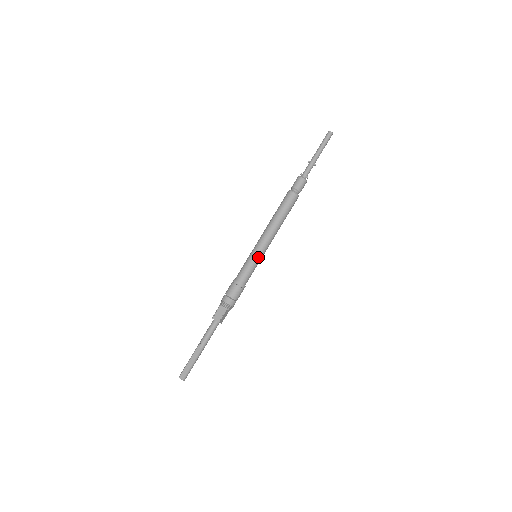
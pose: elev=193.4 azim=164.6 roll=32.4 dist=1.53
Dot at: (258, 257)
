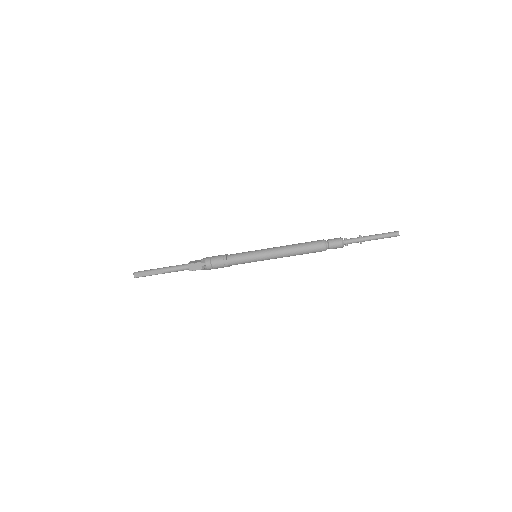
Dot at: (256, 261)
